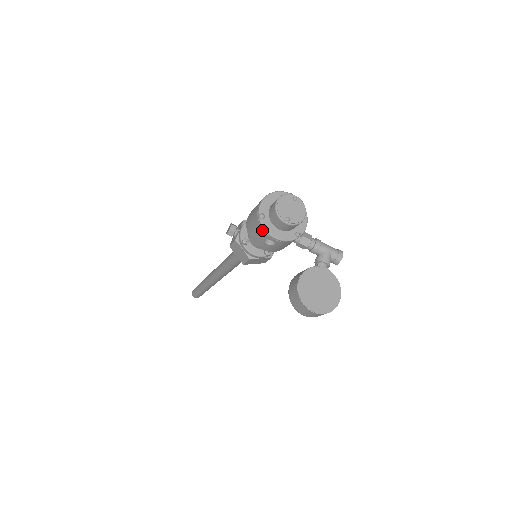
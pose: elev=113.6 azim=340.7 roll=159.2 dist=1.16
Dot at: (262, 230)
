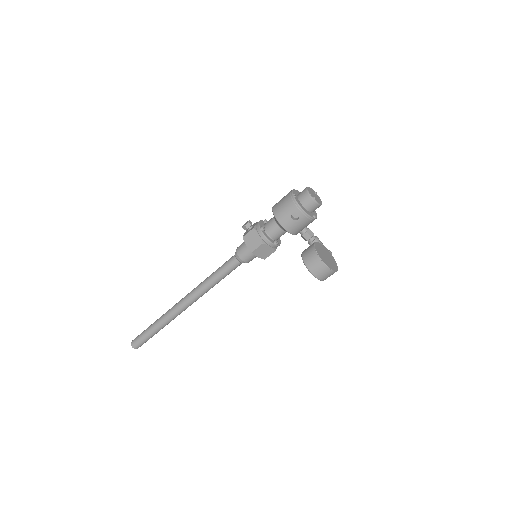
Dot at: (294, 204)
